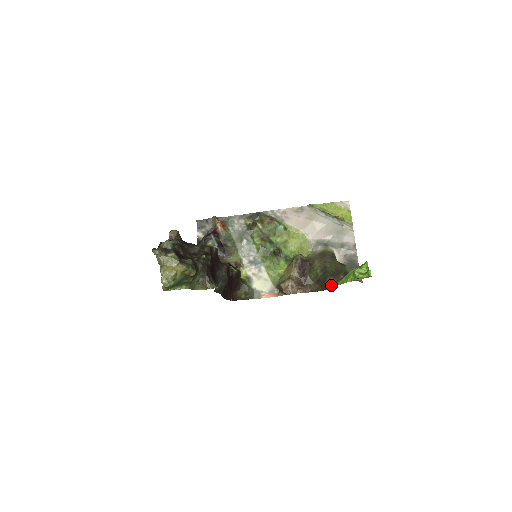
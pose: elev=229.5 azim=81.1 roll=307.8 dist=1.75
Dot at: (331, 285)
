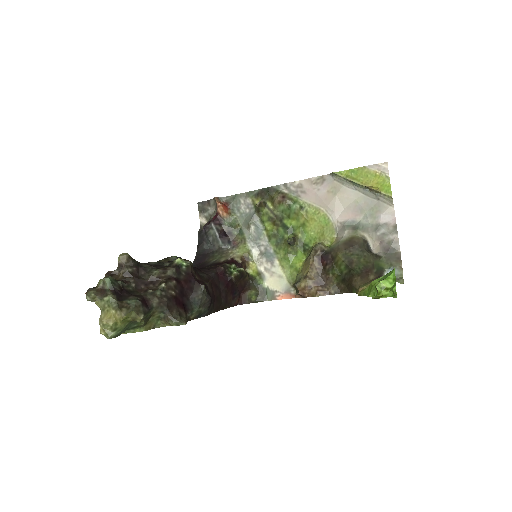
Dot at: (357, 289)
